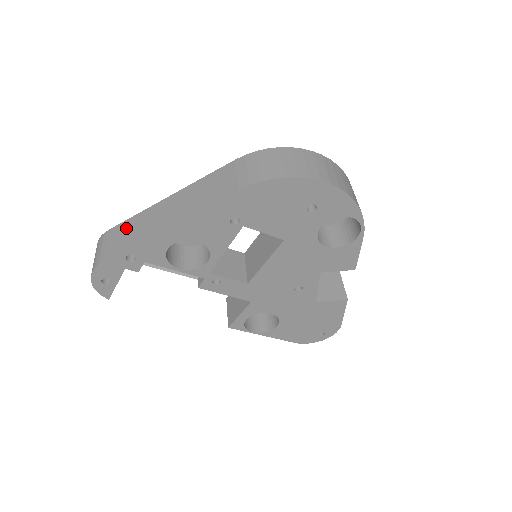
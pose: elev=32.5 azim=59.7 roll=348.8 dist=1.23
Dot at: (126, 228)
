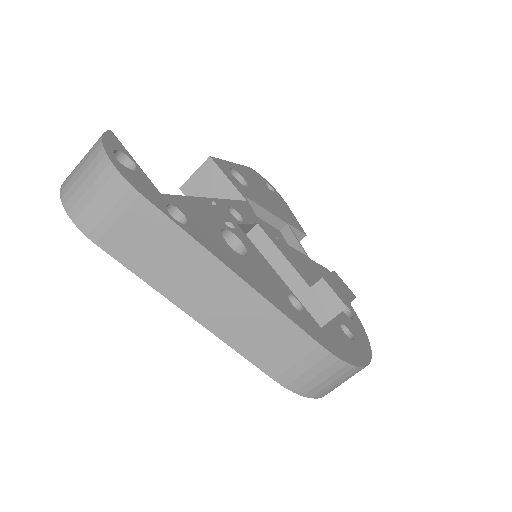
Dot at: (161, 238)
